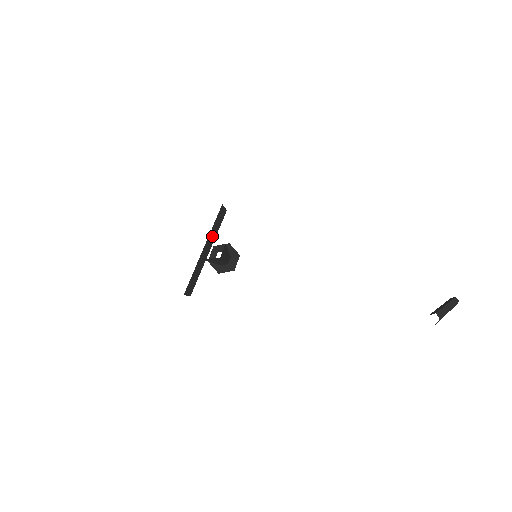
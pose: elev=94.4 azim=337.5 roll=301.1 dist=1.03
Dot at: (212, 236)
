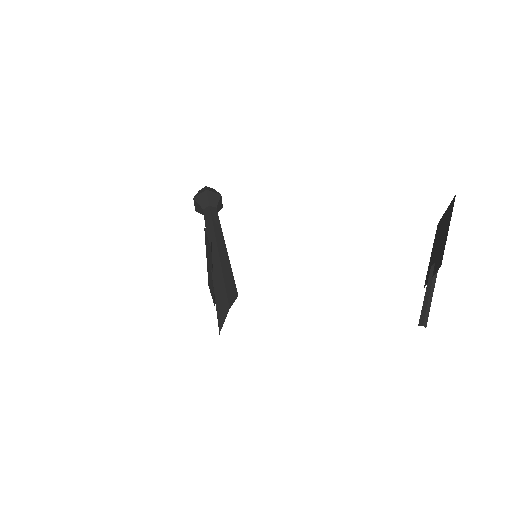
Dot at: (212, 260)
